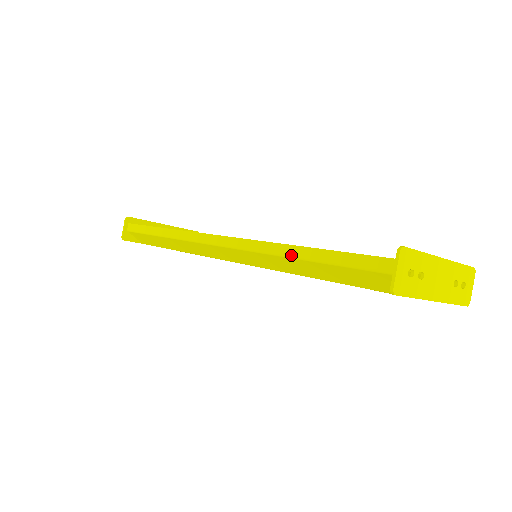
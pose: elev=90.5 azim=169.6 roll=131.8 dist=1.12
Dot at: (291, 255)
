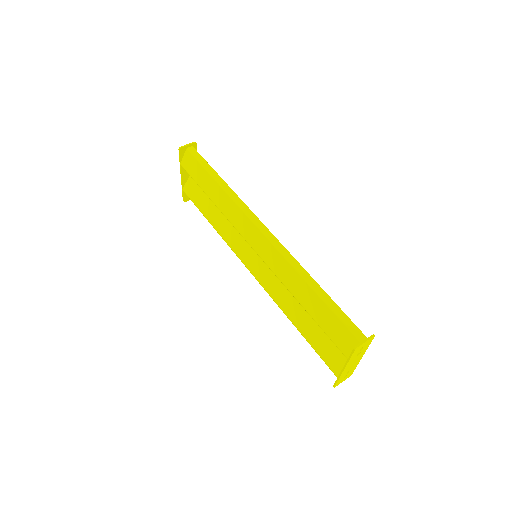
Dot at: (310, 283)
